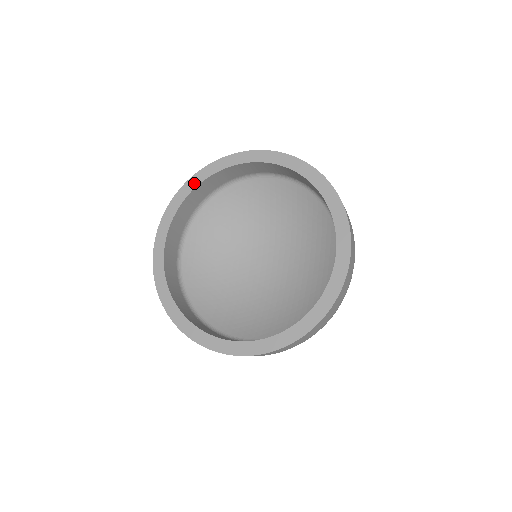
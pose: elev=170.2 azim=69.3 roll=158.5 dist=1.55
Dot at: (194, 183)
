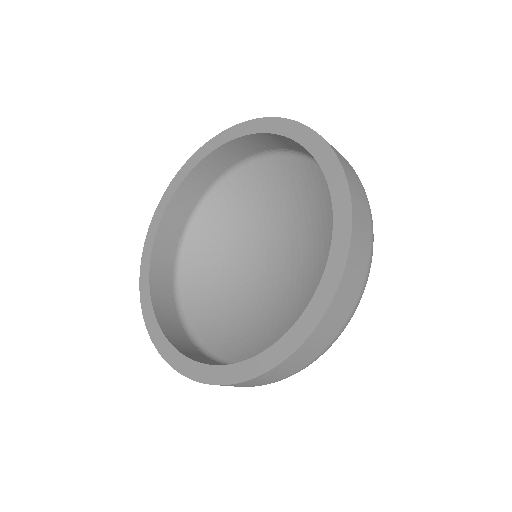
Dot at: (173, 188)
